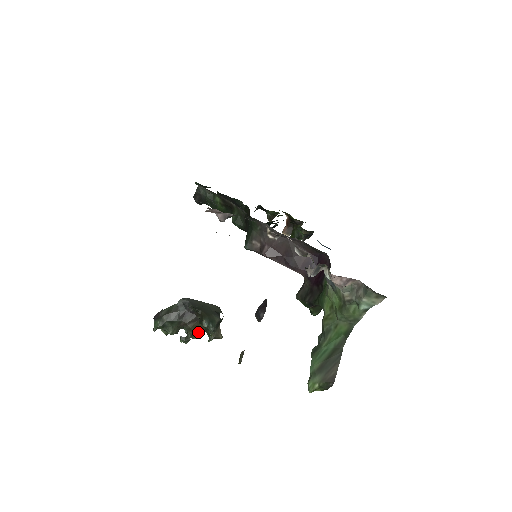
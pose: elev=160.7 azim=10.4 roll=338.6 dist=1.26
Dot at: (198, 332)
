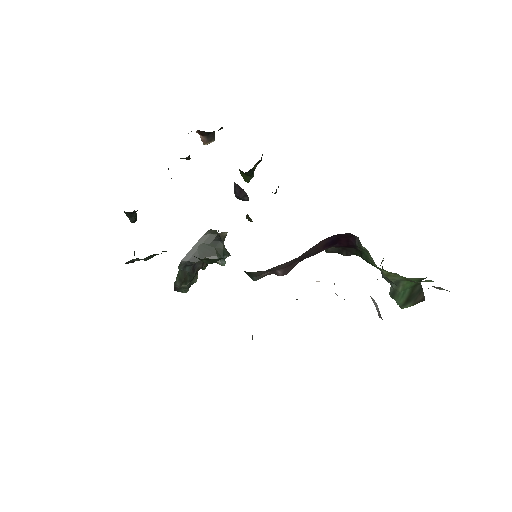
Dot at: occluded
